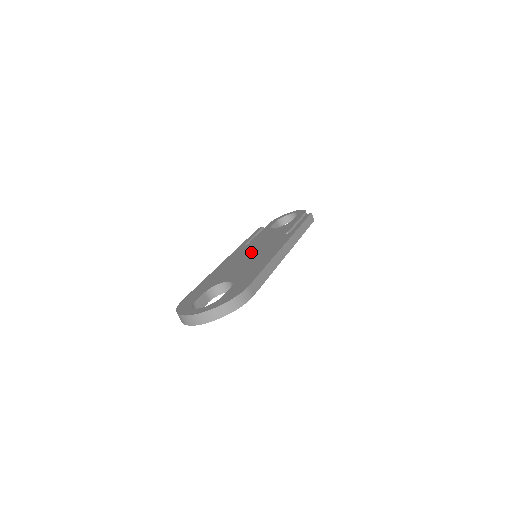
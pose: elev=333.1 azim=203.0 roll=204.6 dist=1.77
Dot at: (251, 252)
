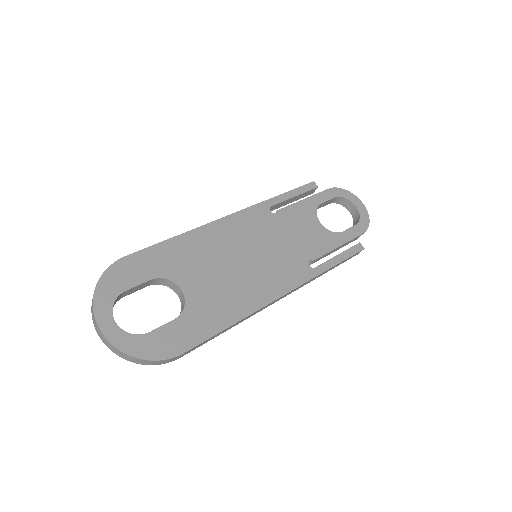
Dot at: (256, 249)
